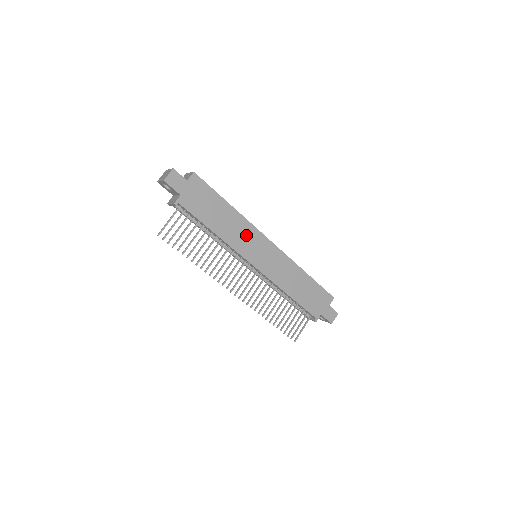
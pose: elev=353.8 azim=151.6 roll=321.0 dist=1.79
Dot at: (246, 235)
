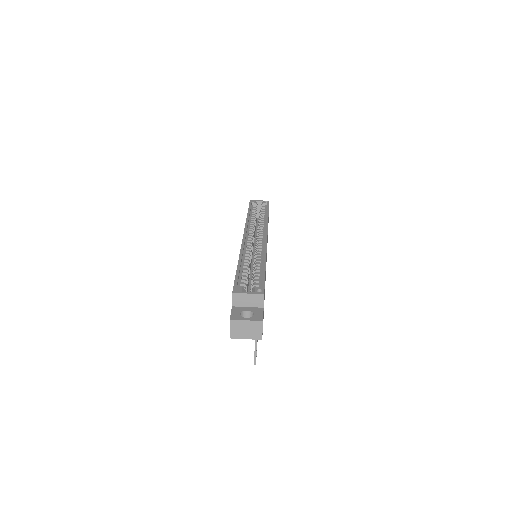
Dot at: occluded
